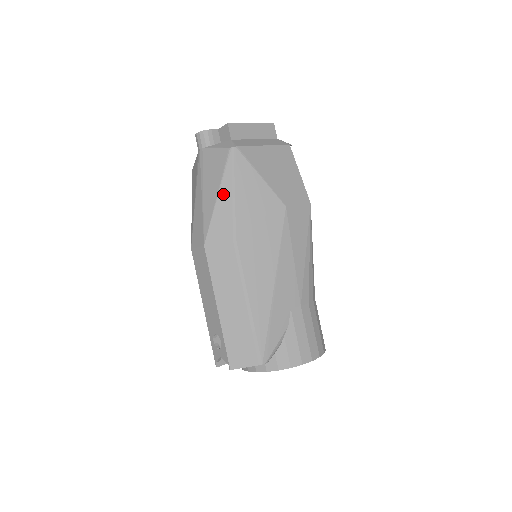
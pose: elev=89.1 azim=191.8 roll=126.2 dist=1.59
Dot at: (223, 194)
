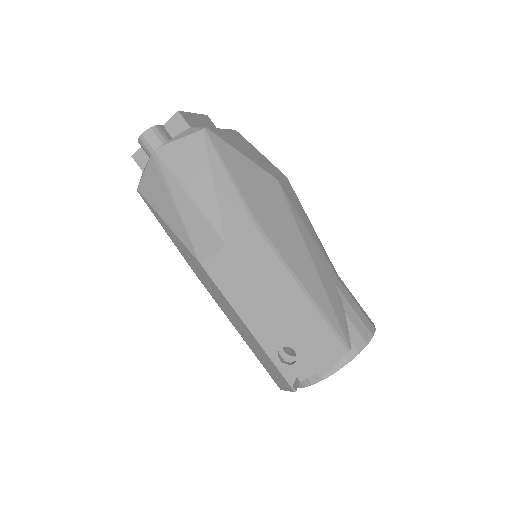
Dot at: (218, 180)
